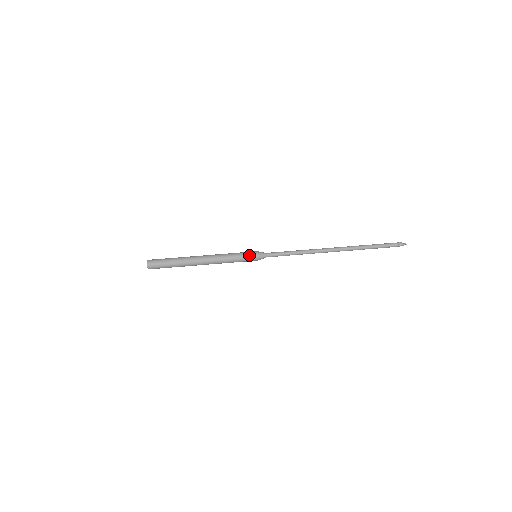
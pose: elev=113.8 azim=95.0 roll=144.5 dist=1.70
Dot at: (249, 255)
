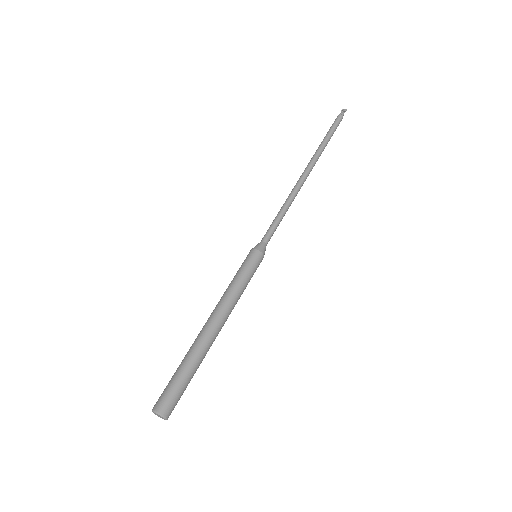
Dot at: (255, 263)
